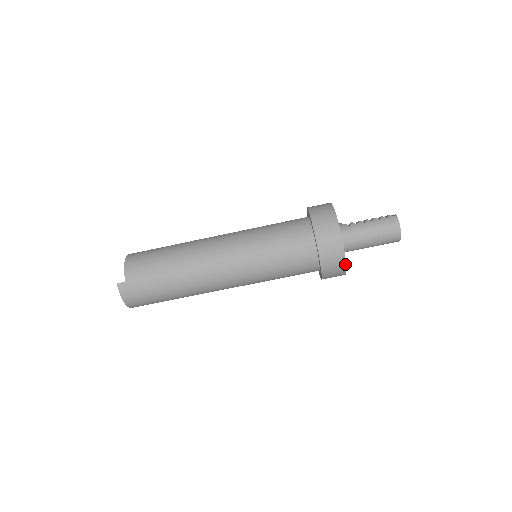
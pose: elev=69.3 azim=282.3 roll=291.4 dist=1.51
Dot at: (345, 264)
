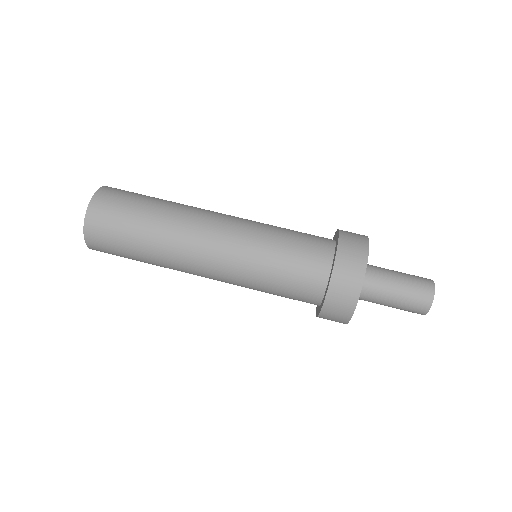
Dot at: (368, 247)
